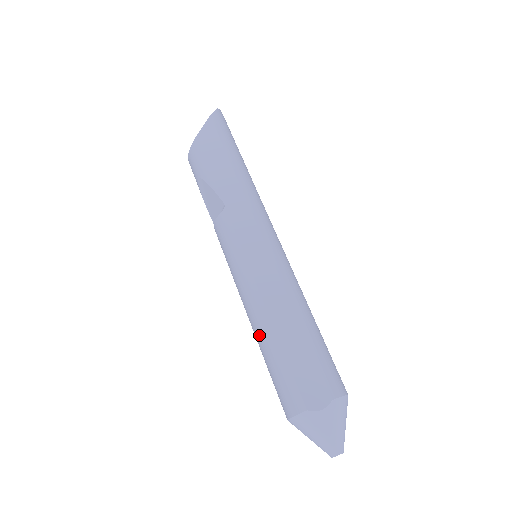
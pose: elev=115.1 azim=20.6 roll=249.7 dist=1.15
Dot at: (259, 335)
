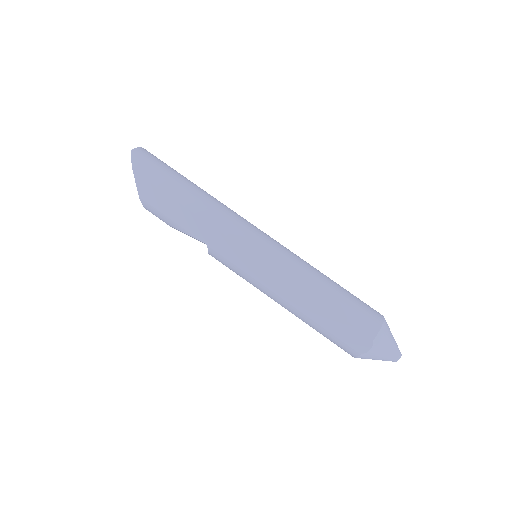
Dot at: occluded
